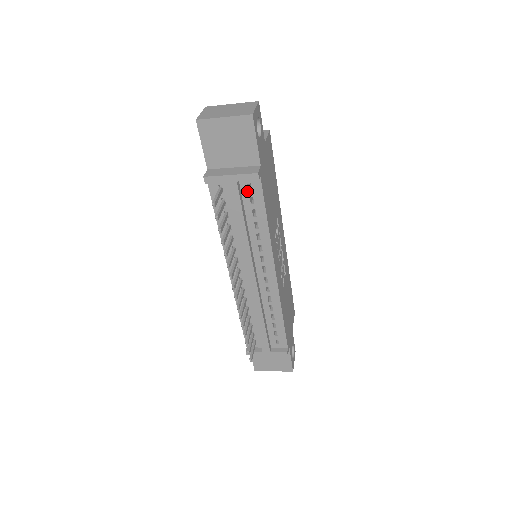
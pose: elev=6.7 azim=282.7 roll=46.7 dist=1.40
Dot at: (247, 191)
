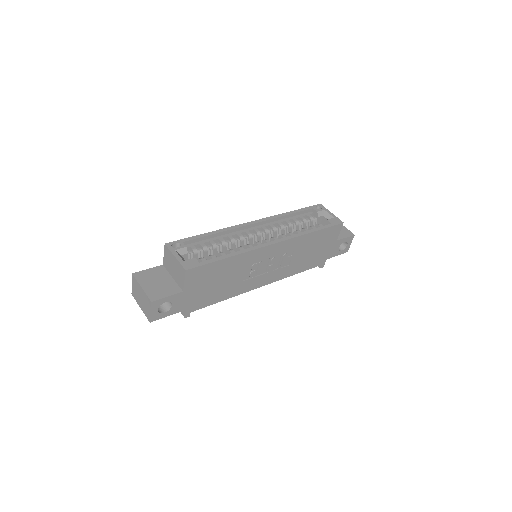
Dot at: occluded
